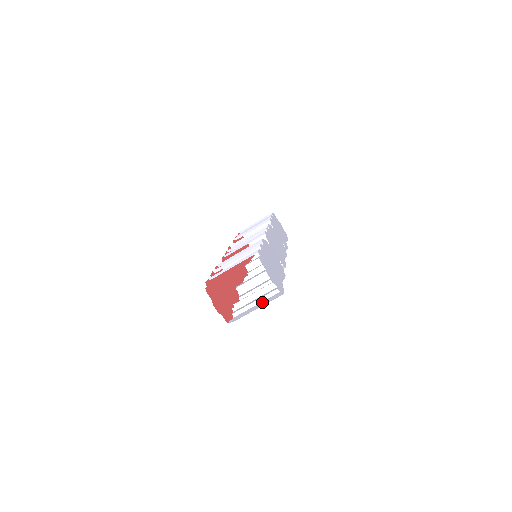
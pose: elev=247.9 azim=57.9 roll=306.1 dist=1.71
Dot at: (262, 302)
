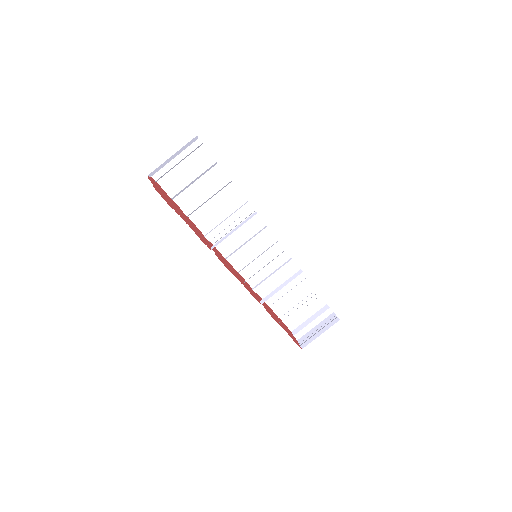
Dot at: occluded
